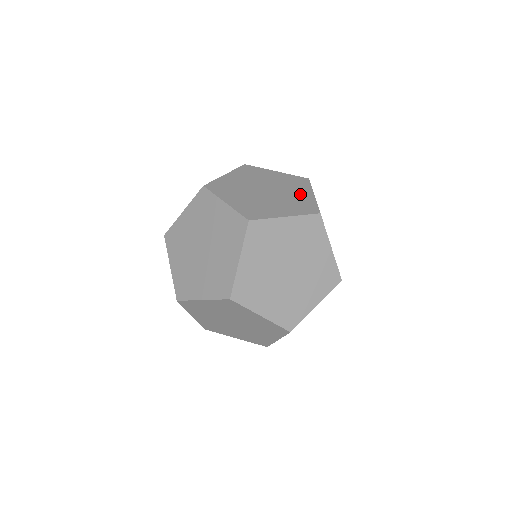
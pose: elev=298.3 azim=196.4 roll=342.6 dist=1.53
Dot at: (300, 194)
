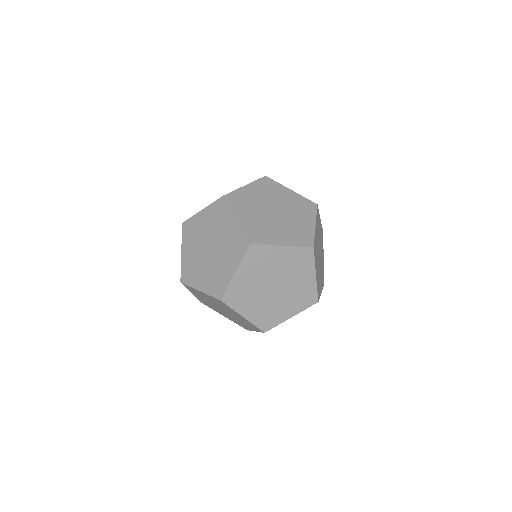
Dot at: (288, 197)
